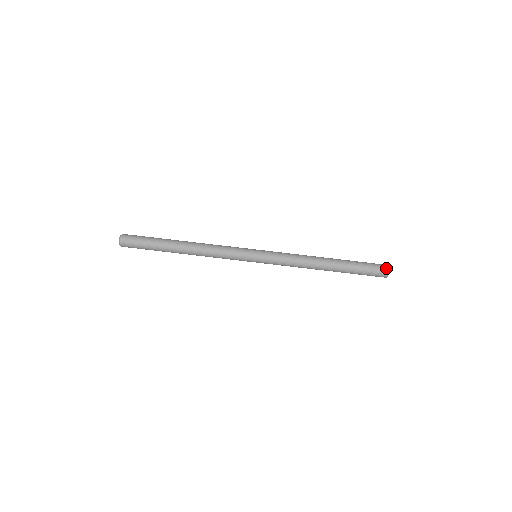
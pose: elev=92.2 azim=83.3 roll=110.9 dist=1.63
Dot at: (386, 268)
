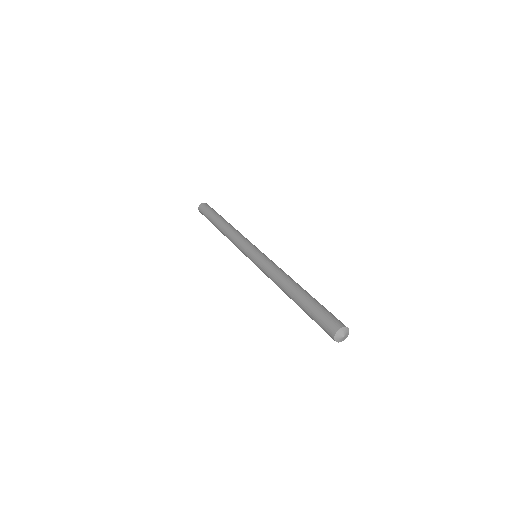
Dot at: (347, 329)
